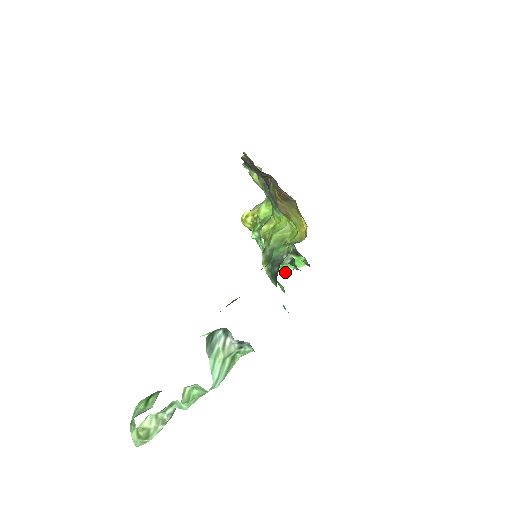
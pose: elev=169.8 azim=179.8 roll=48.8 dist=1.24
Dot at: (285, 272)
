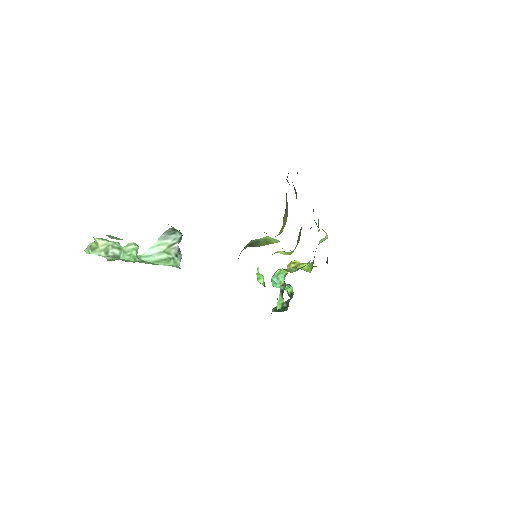
Dot at: occluded
